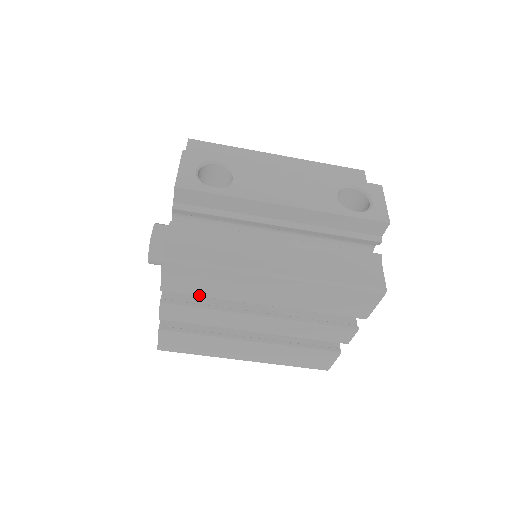
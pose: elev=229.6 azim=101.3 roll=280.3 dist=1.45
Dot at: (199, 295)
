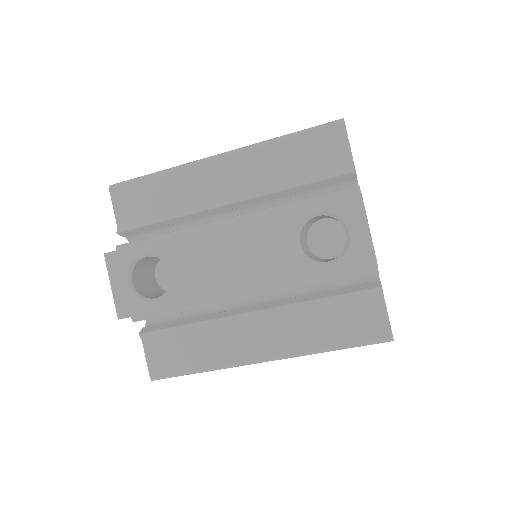
Dot at: occluded
